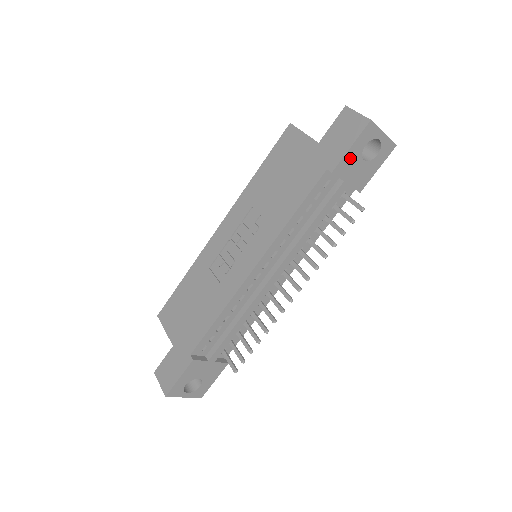
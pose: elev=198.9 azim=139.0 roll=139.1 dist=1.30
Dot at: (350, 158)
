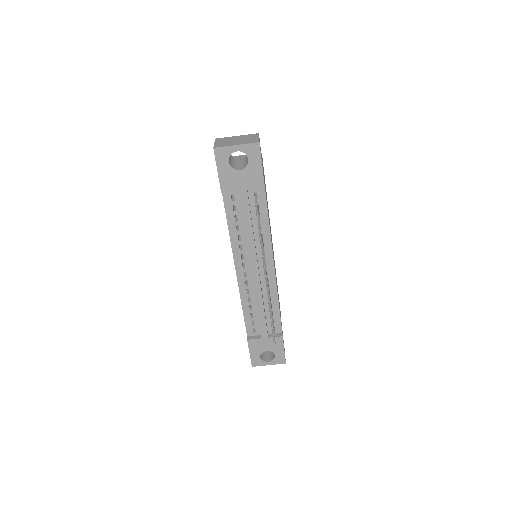
Dot at: (226, 177)
